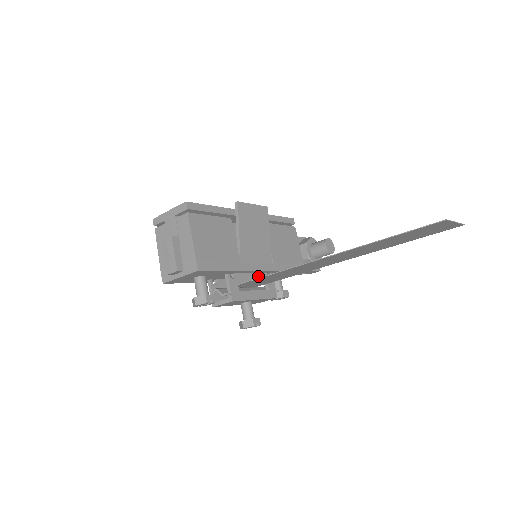
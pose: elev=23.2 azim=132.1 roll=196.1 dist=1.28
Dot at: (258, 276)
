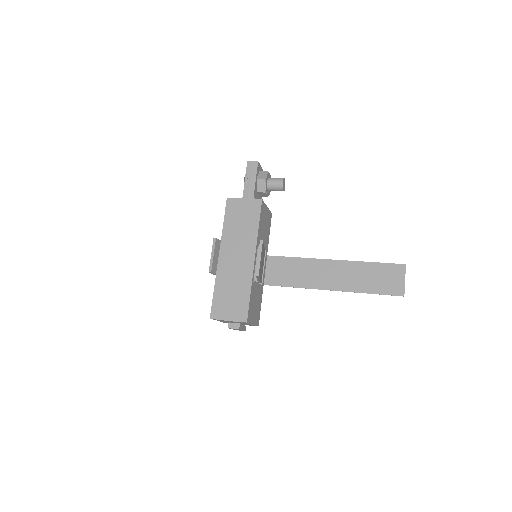
Dot at: occluded
